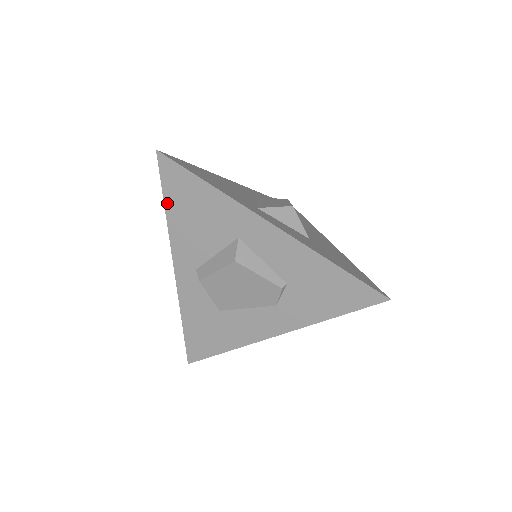
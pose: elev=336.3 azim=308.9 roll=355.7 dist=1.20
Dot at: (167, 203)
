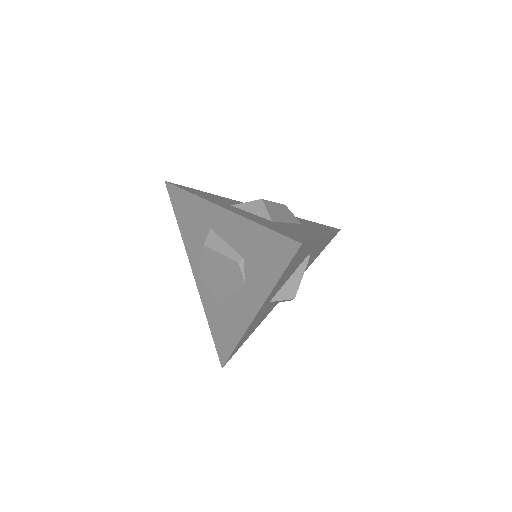
Dot at: (177, 219)
